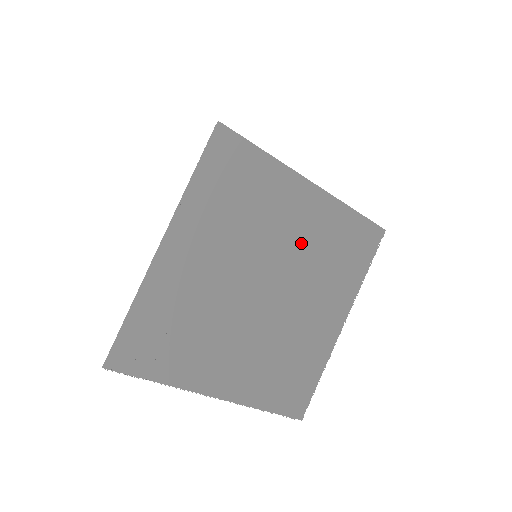
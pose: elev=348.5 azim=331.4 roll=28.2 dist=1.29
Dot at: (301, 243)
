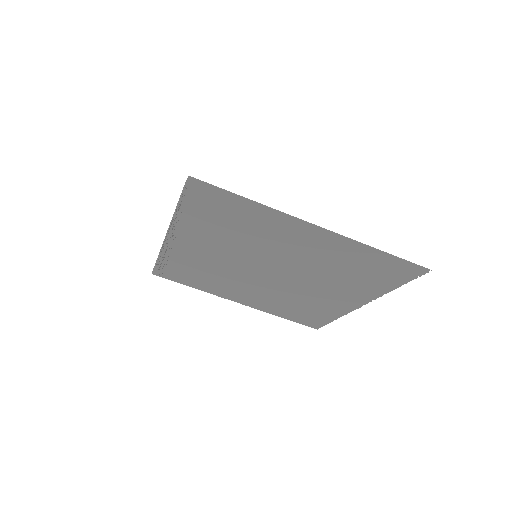
Dot at: (306, 258)
